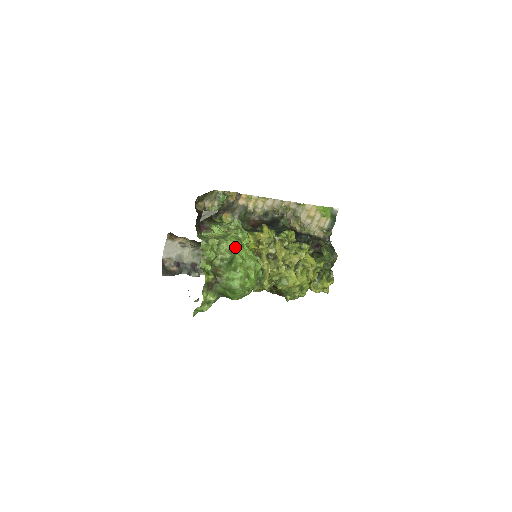
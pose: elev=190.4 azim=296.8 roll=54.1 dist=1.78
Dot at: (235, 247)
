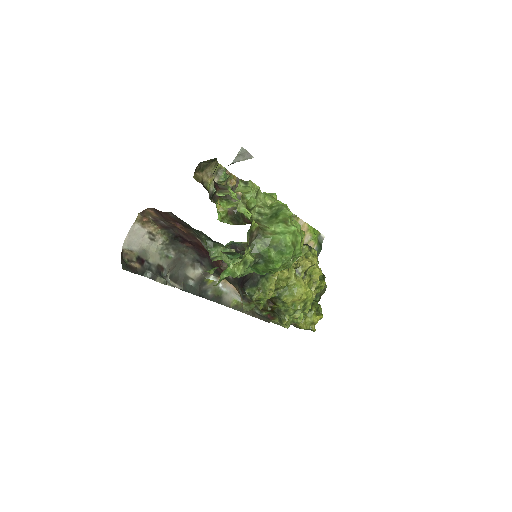
Dot at: (276, 202)
